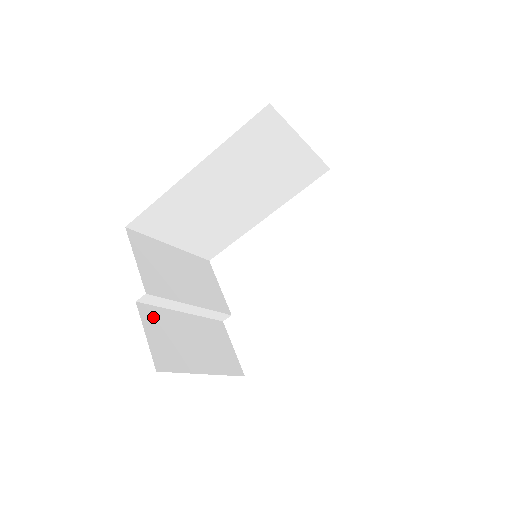
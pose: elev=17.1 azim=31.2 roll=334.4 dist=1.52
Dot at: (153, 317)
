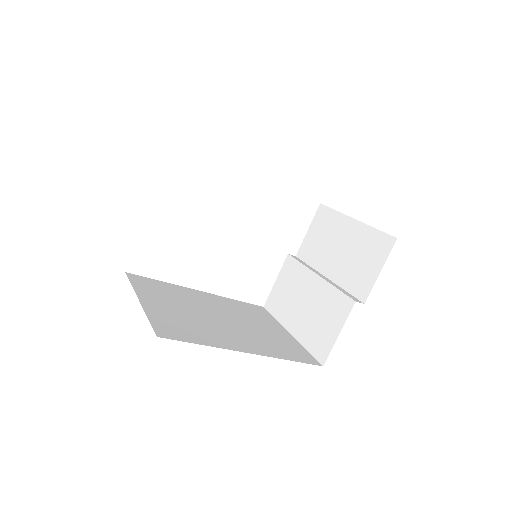
Dot at: occluded
